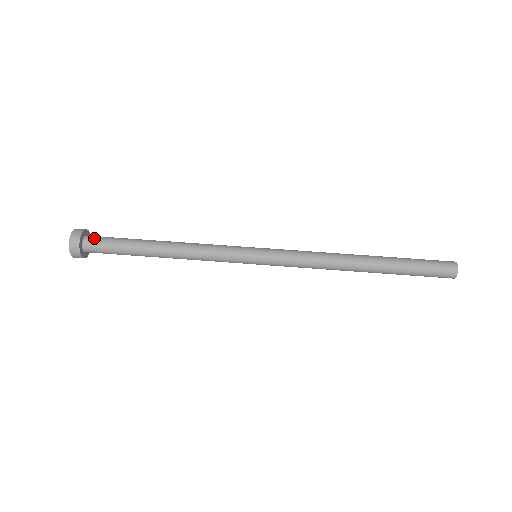
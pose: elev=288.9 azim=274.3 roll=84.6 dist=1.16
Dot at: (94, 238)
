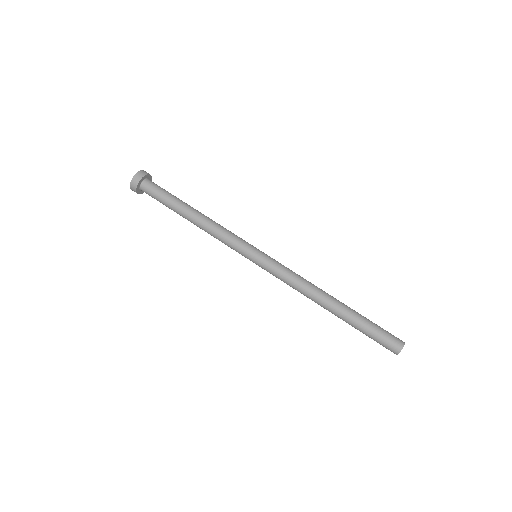
Dot at: (147, 188)
